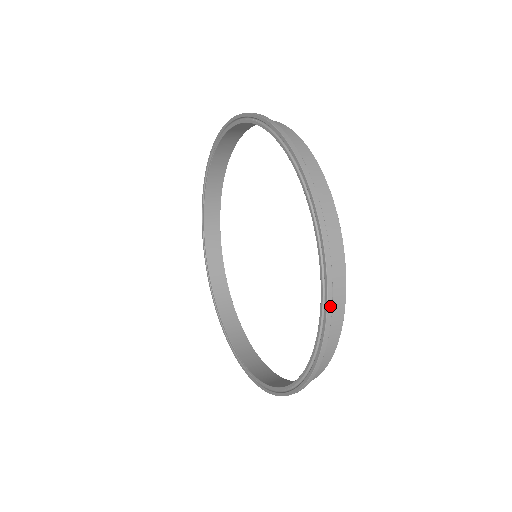
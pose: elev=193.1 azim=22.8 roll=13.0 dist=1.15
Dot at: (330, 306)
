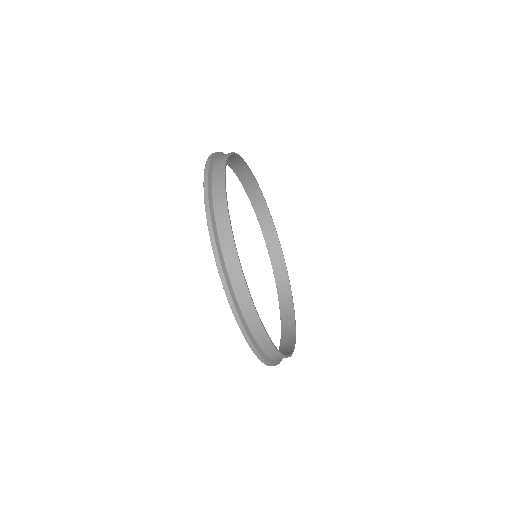
Dot at: (244, 332)
